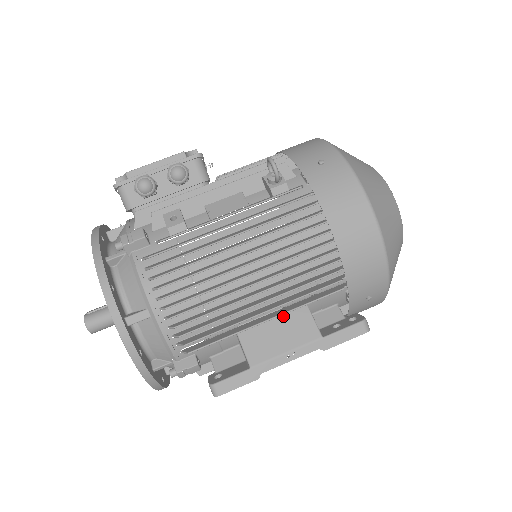
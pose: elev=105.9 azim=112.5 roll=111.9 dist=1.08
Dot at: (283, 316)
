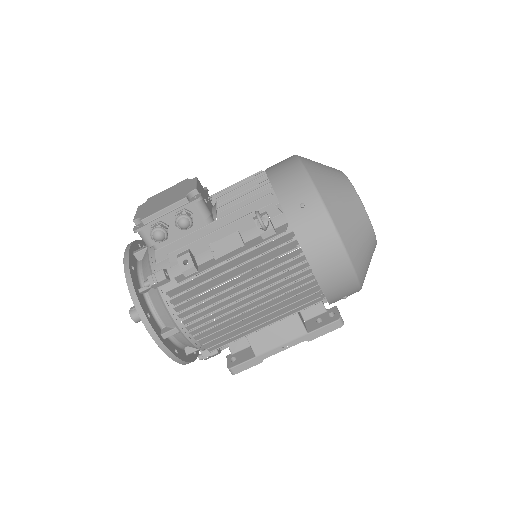
Dot at: occluded
